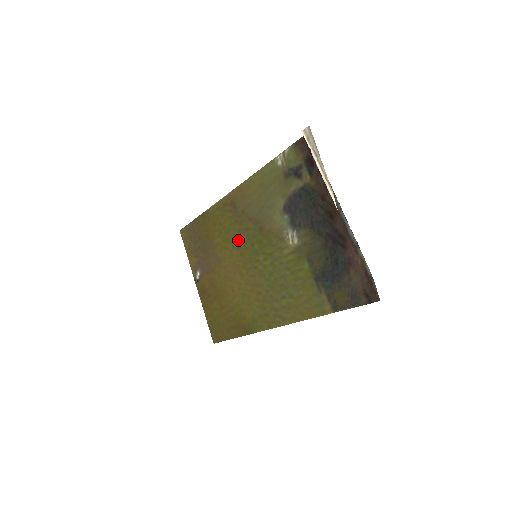
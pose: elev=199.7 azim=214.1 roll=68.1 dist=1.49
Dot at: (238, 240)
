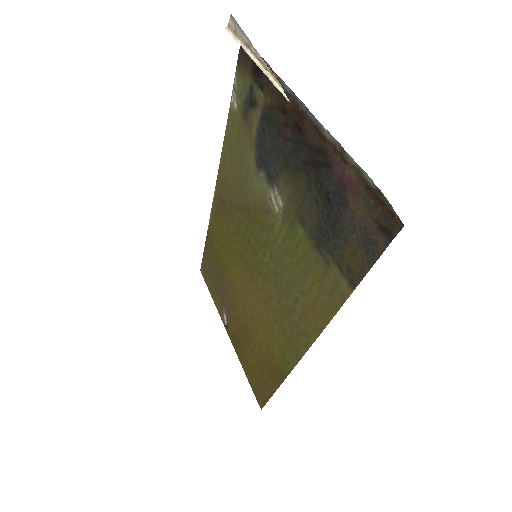
Dot at: (237, 246)
